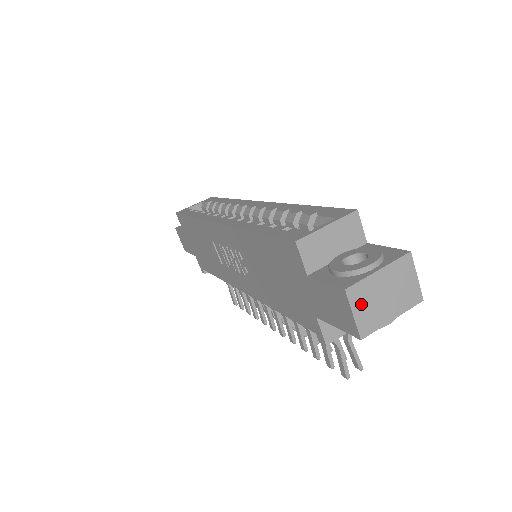
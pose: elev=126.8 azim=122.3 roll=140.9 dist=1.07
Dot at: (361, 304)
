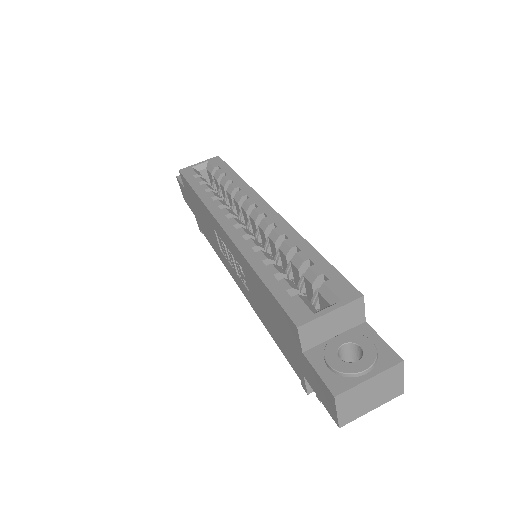
Dot at: (346, 404)
